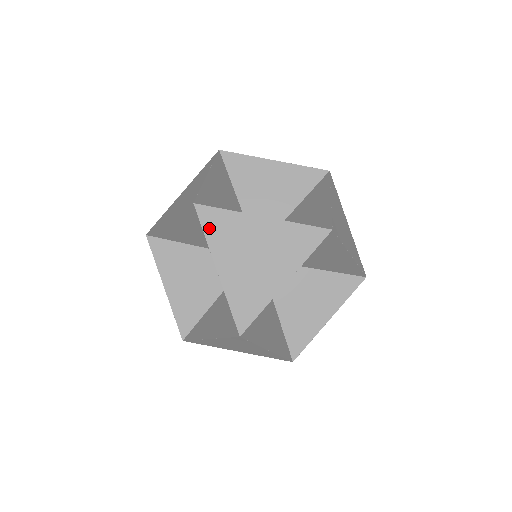
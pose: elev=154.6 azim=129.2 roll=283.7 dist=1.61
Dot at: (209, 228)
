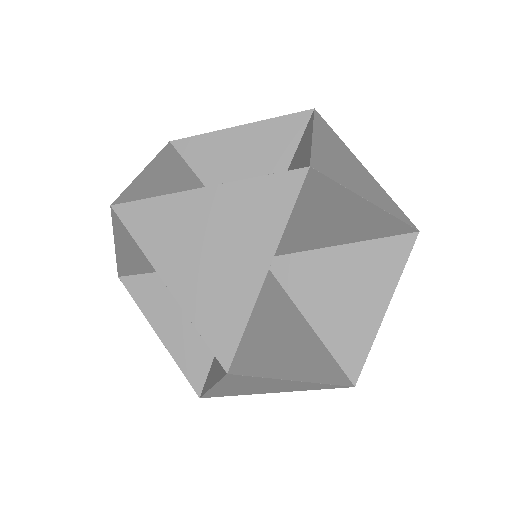
Dot at: (229, 380)
